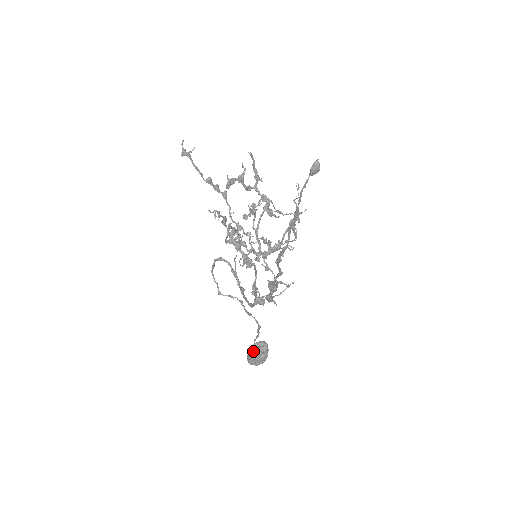
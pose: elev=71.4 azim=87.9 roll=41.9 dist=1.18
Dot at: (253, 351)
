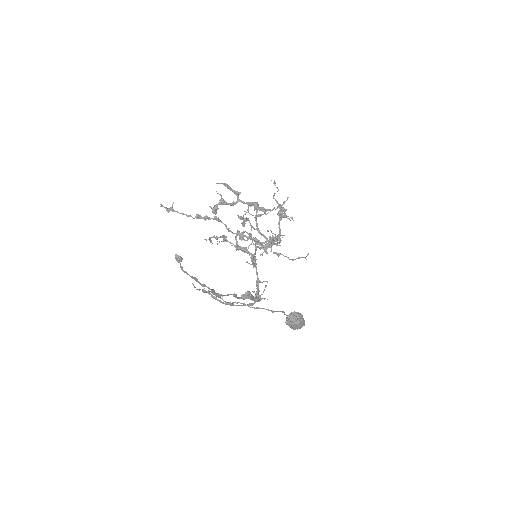
Dot at: (287, 323)
